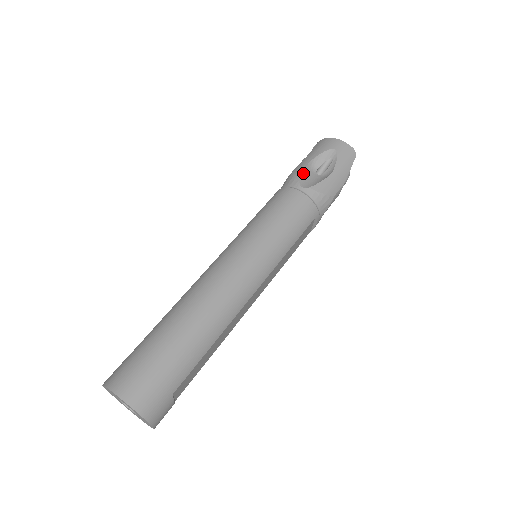
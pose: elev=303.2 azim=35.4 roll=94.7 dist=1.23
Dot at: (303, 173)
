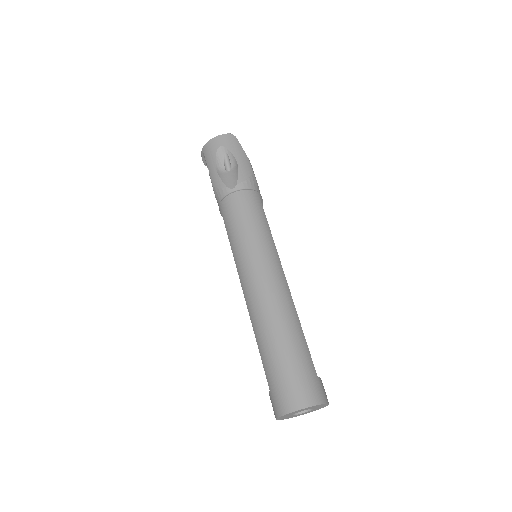
Dot at: (222, 180)
